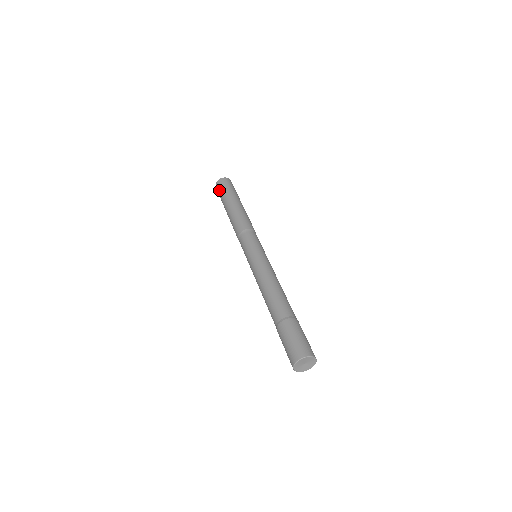
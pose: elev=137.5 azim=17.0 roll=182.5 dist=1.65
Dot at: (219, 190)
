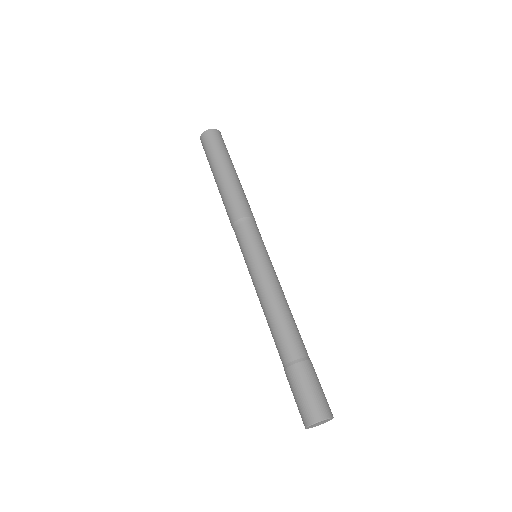
Dot at: (206, 146)
